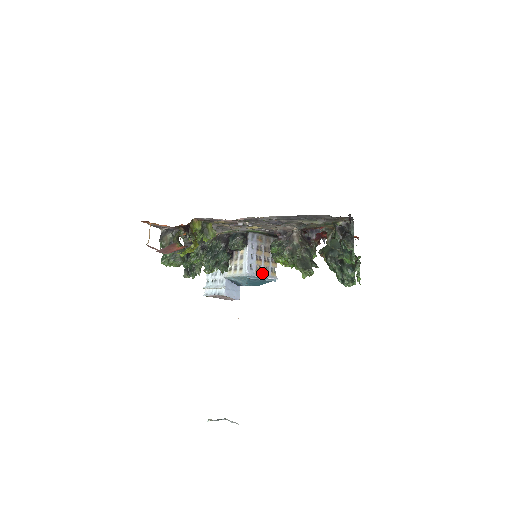
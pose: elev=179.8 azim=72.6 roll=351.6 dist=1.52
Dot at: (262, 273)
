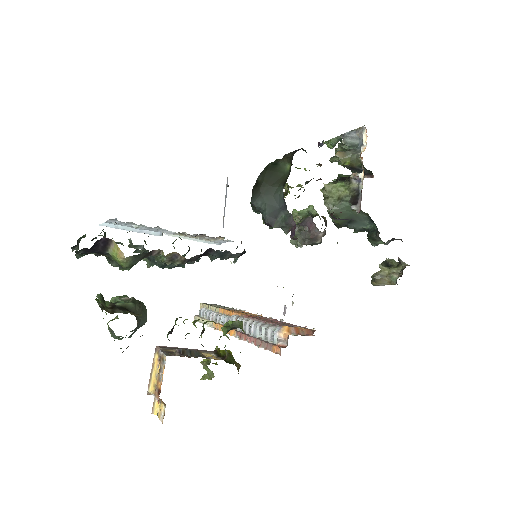
Dot at: (224, 209)
